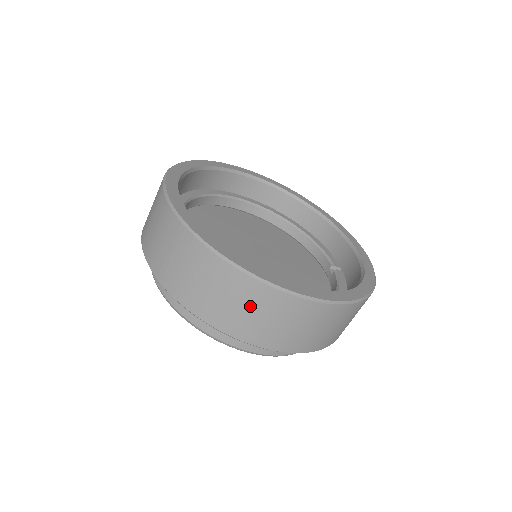
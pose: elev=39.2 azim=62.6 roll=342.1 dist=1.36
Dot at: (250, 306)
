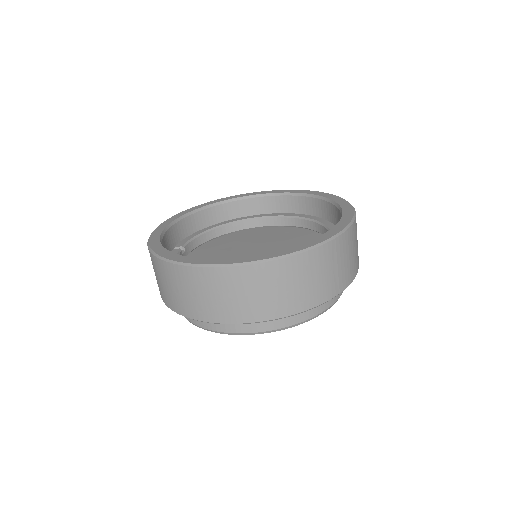
Dot at: (199, 290)
